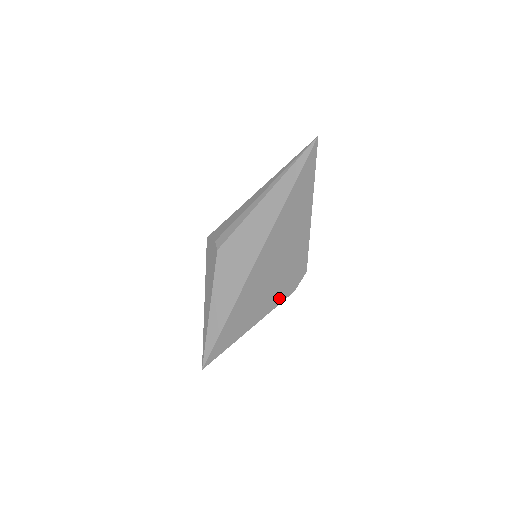
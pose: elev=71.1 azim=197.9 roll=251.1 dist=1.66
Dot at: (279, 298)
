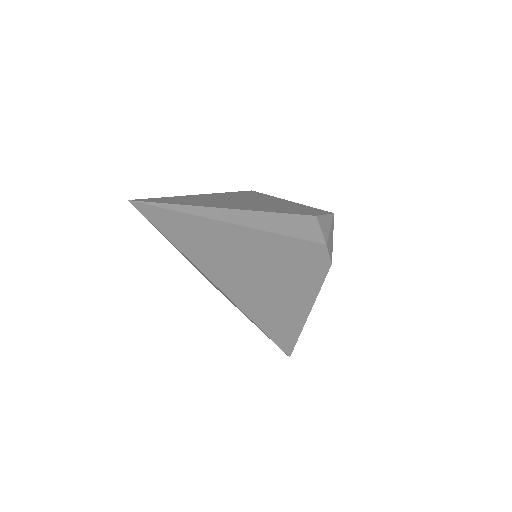
Dot at: (315, 282)
